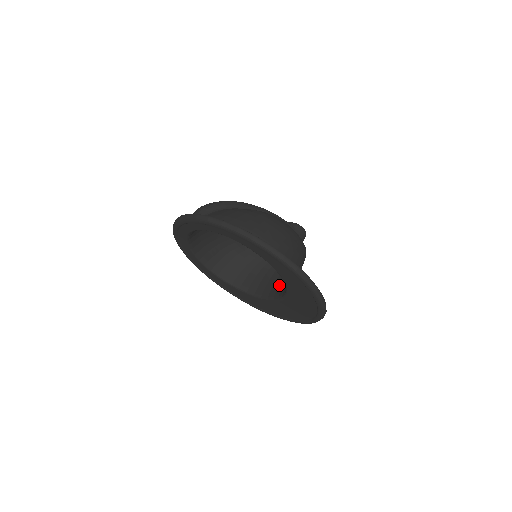
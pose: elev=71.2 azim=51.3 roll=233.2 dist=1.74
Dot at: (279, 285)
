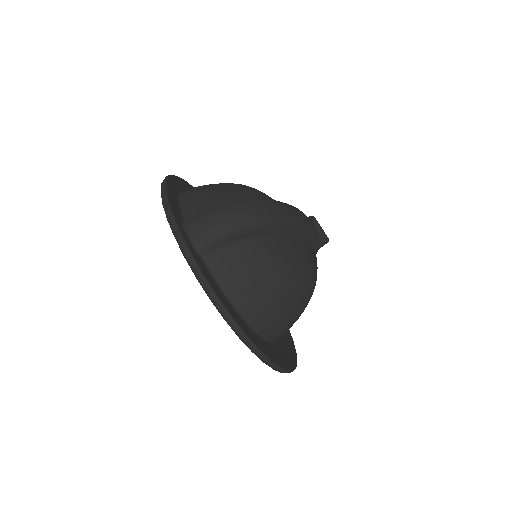
Dot at: occluded
